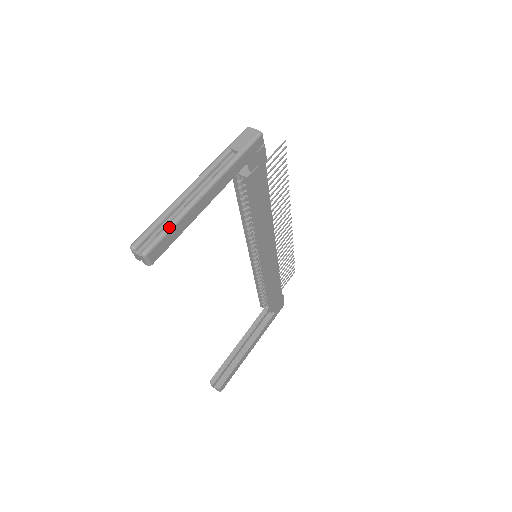
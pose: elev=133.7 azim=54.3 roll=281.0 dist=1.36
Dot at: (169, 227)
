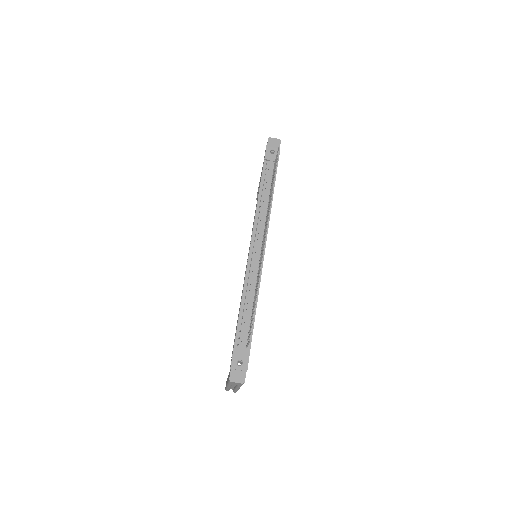
Dot at: occluded
